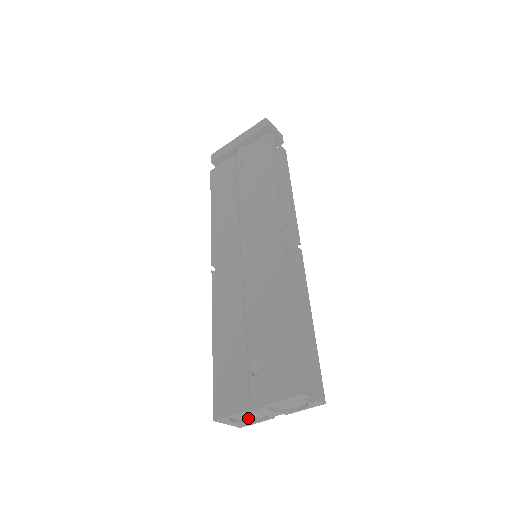
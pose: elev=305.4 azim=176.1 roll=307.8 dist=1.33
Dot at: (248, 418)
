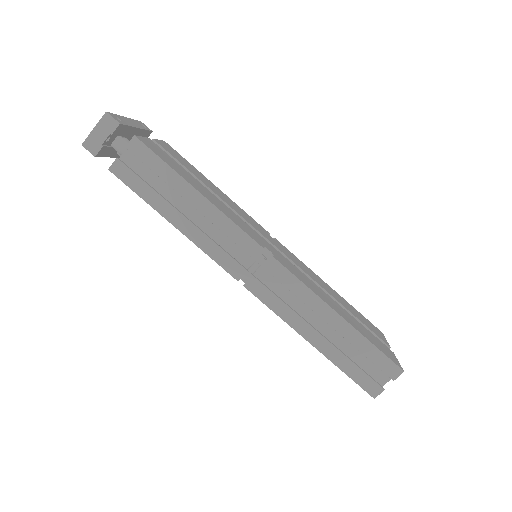
Dot at: occluded
